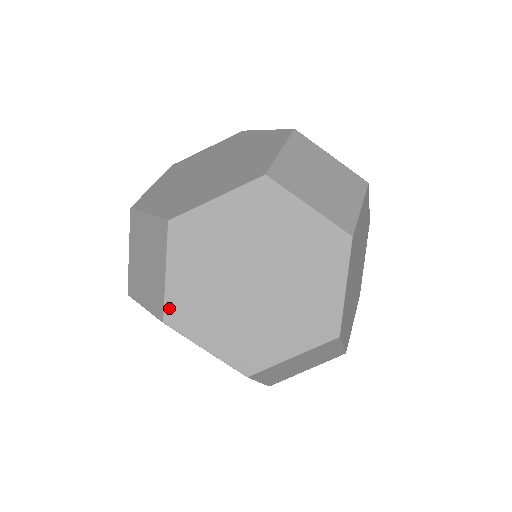
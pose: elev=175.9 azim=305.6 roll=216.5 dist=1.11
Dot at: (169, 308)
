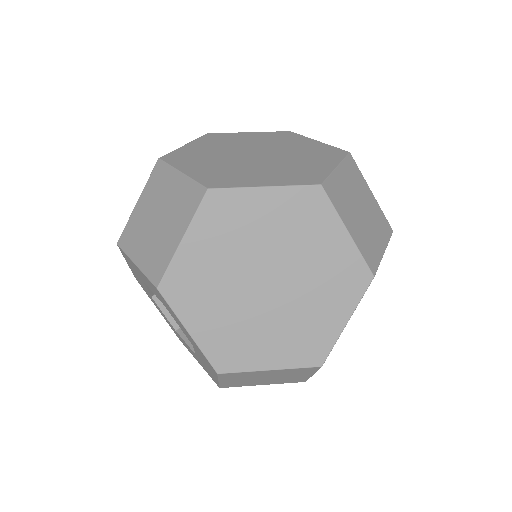
Dot at: (170, 276)
